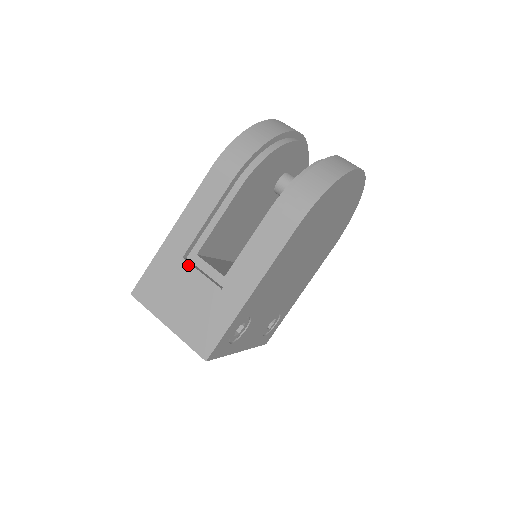
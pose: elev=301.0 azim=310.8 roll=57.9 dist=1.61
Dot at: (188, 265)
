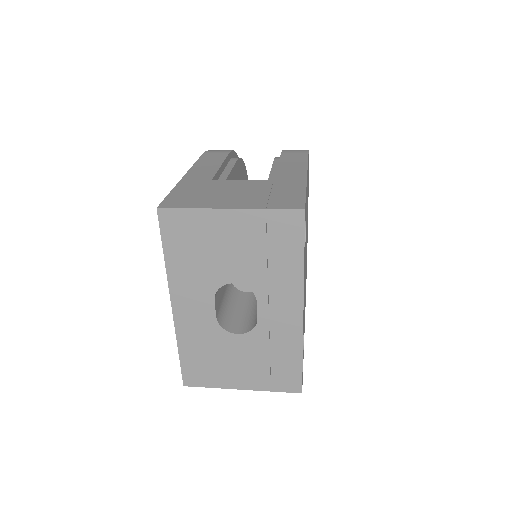
Dot at: (222, 181)
